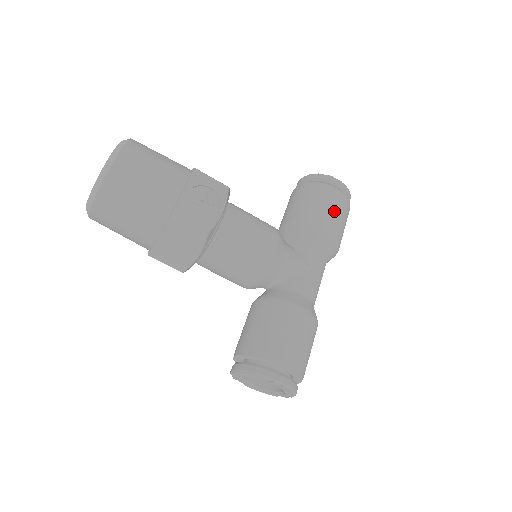
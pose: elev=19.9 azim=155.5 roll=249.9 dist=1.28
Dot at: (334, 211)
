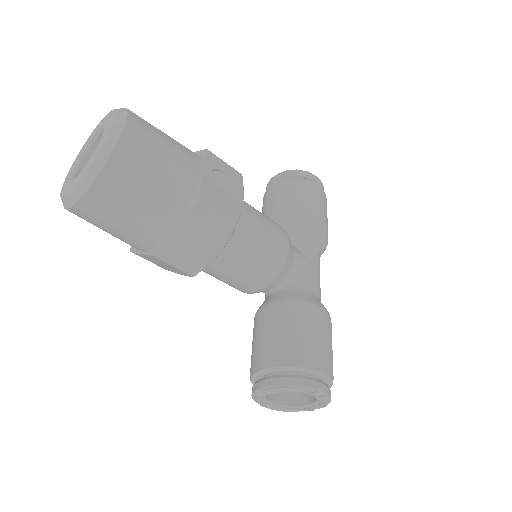
Dot at: (322, 207)
